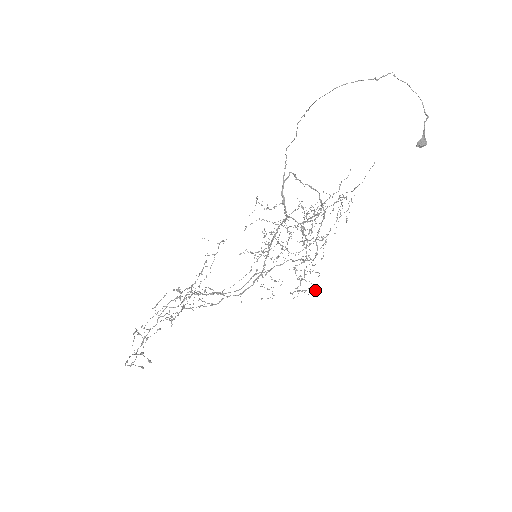
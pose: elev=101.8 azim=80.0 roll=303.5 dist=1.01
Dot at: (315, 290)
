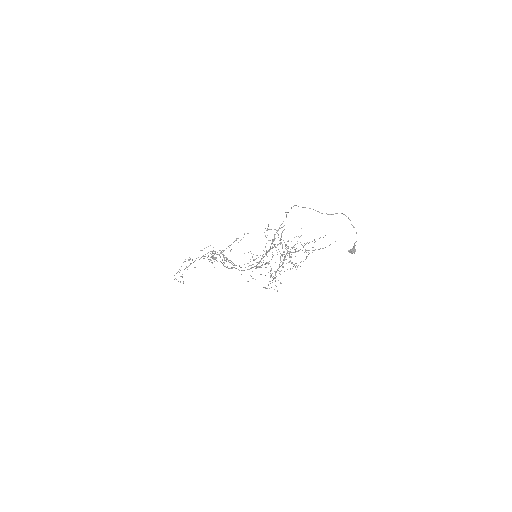
Dot at: (277, 291)
